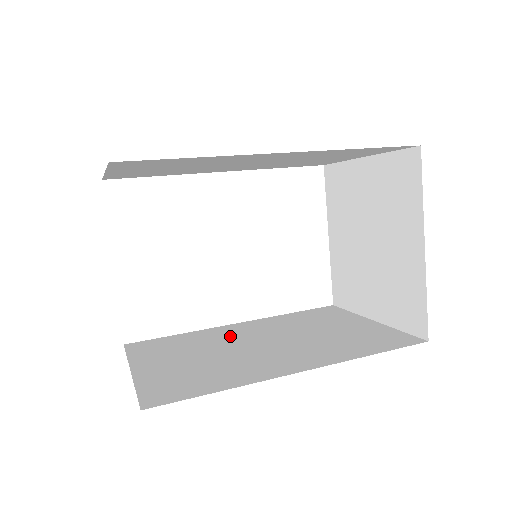
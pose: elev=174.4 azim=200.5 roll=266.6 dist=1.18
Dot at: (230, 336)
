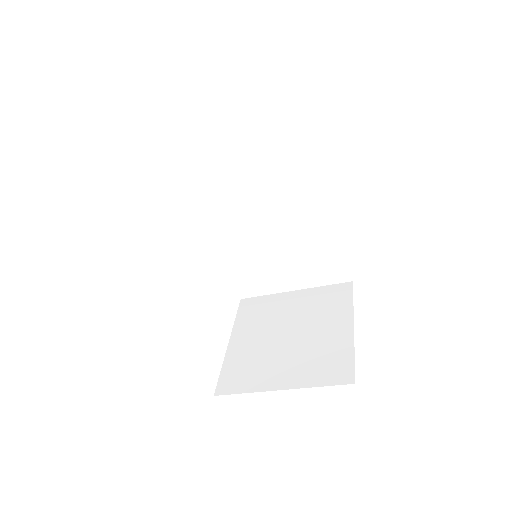
Dot at: occluded
